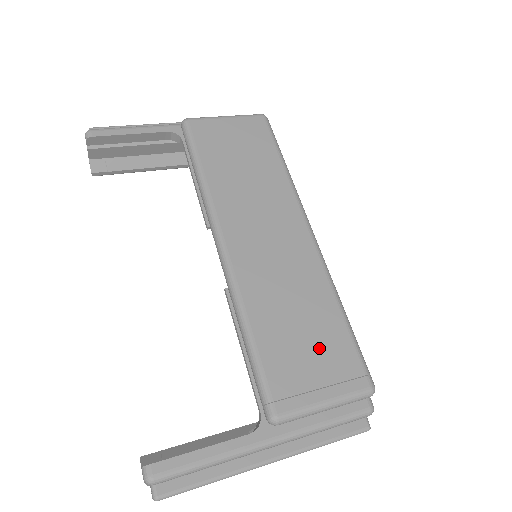
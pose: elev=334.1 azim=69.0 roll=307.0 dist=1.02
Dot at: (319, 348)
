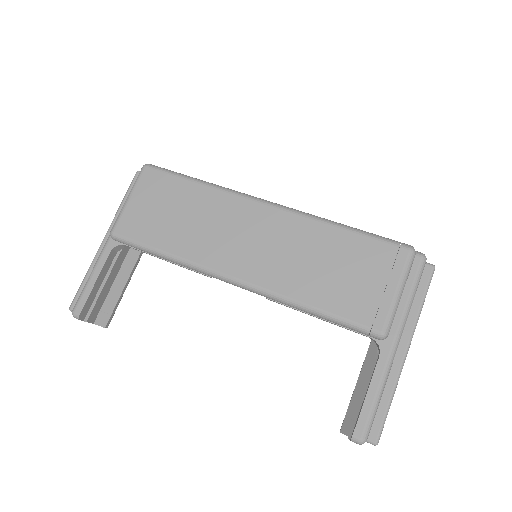
Dot at: (357, 266)
